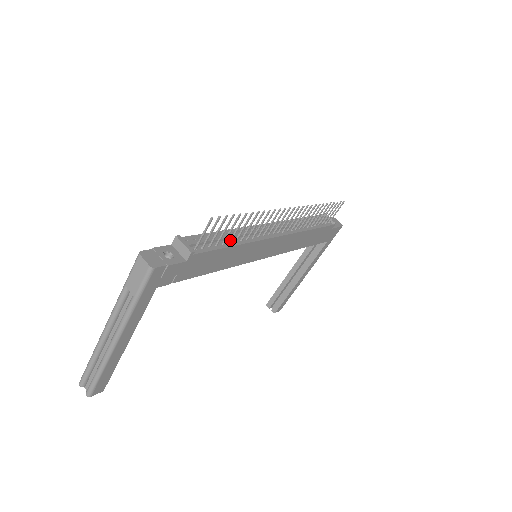
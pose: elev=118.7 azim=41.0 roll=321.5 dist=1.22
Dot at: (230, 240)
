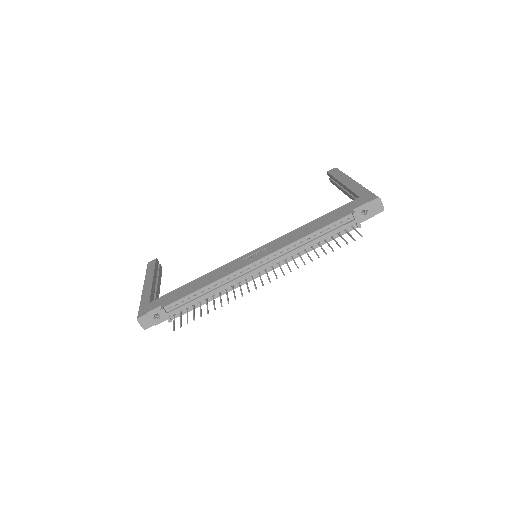
Dot at: (206, 300)
